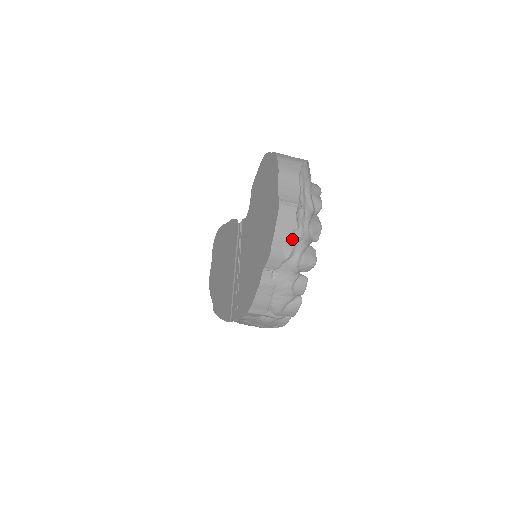
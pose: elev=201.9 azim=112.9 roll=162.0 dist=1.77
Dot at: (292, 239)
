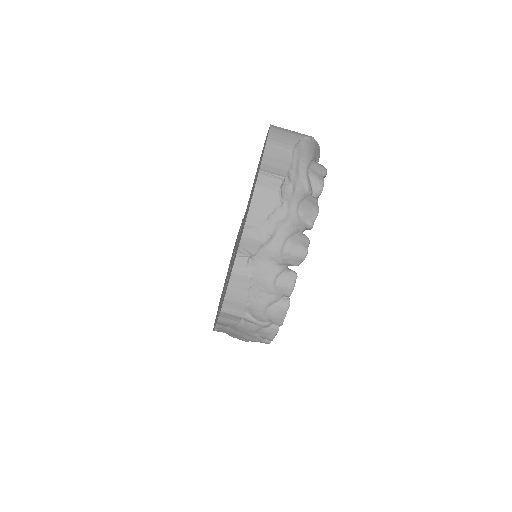
Dot at: (273, 218)
